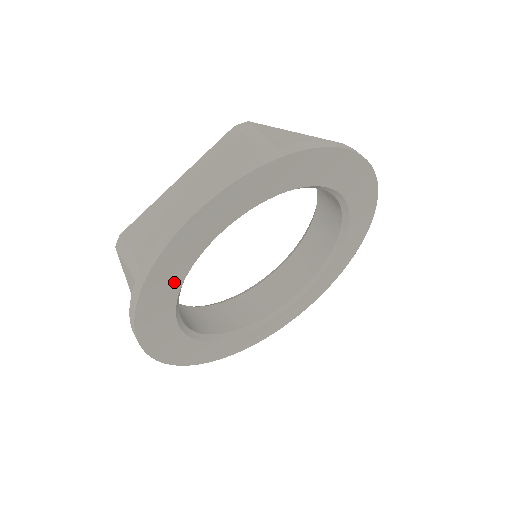
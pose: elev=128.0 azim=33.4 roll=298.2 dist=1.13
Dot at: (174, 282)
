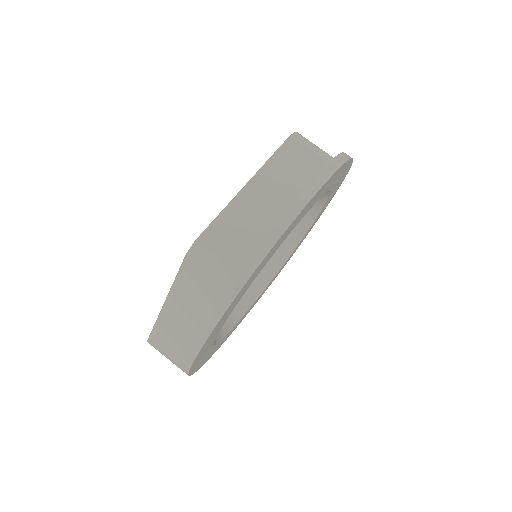
Dot at: (250, 284)
